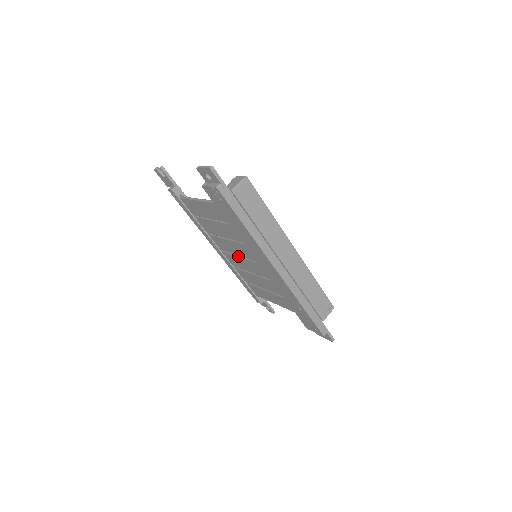
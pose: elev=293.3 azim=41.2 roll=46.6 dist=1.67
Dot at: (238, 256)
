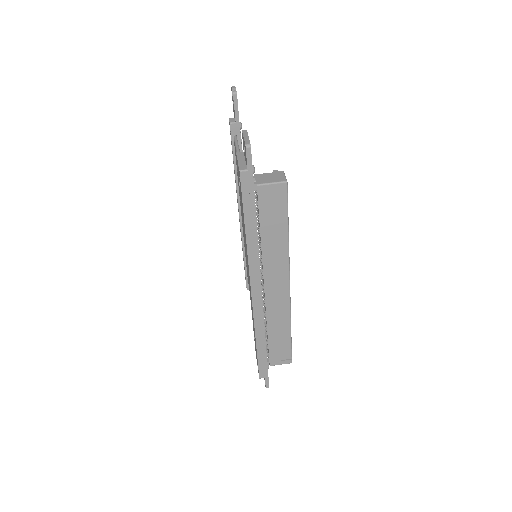
Dot at: occluded
